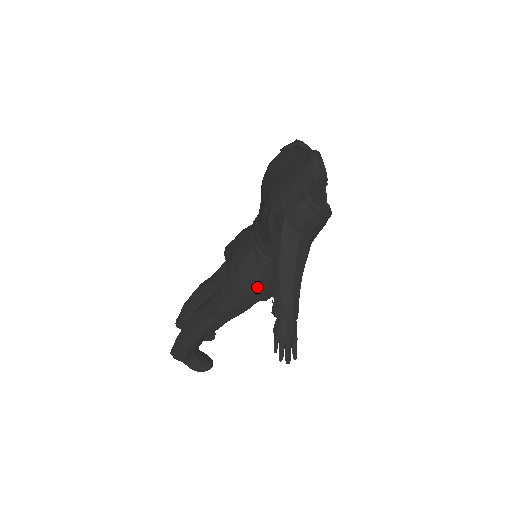
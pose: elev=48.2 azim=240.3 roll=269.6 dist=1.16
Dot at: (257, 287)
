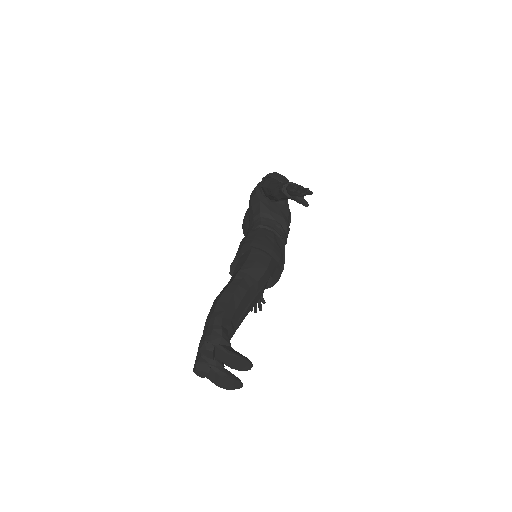
Dot at: (266, 241)
